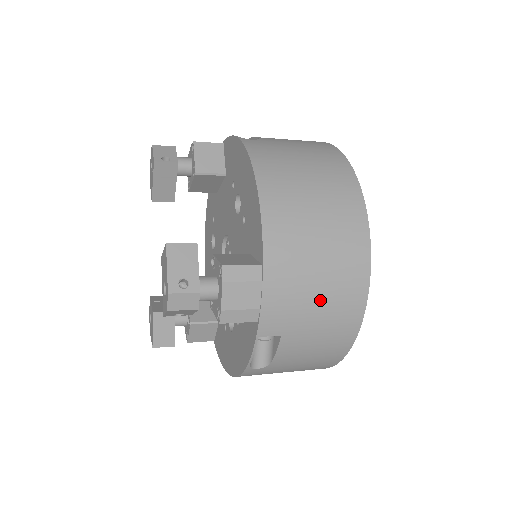
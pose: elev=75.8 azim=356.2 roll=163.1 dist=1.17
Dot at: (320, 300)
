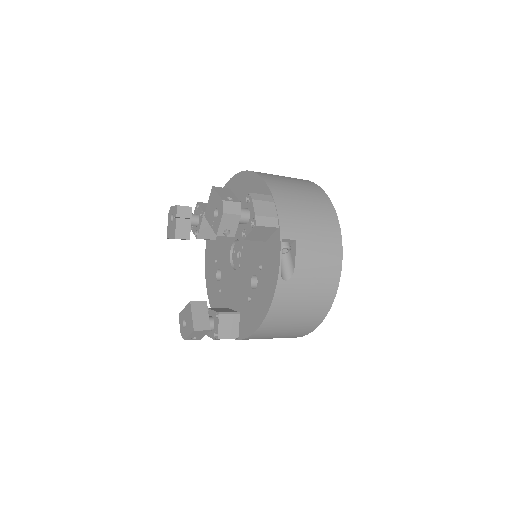
Dot at: (311, 218)
